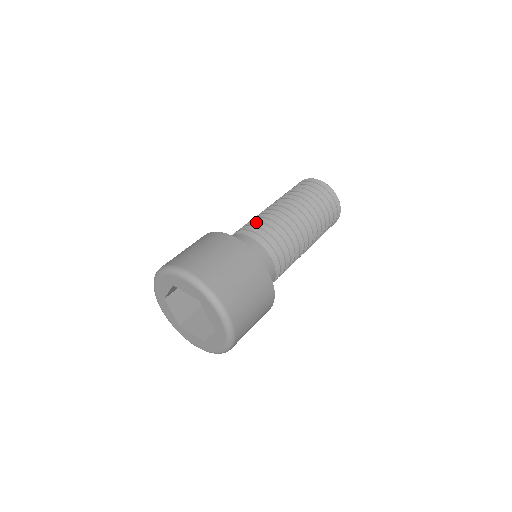
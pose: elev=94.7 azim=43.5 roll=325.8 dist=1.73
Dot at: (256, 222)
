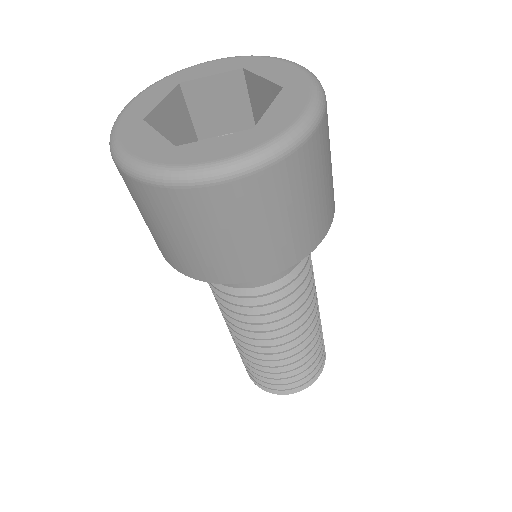
Dot at: occluded
